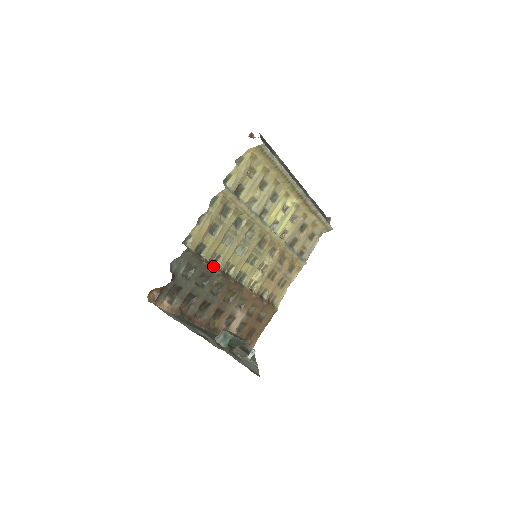
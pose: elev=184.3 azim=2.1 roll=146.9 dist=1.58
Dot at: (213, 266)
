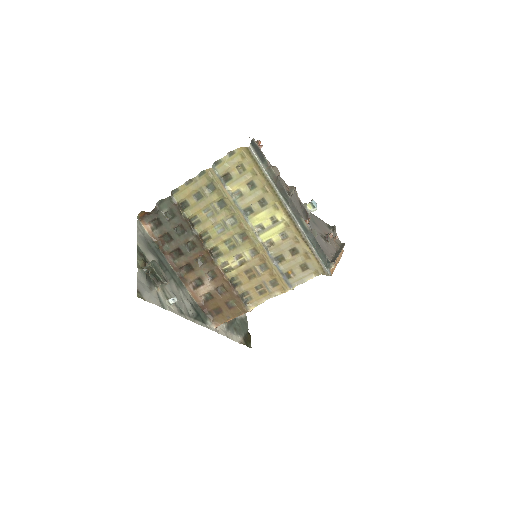
Dot at: (190, 224)
